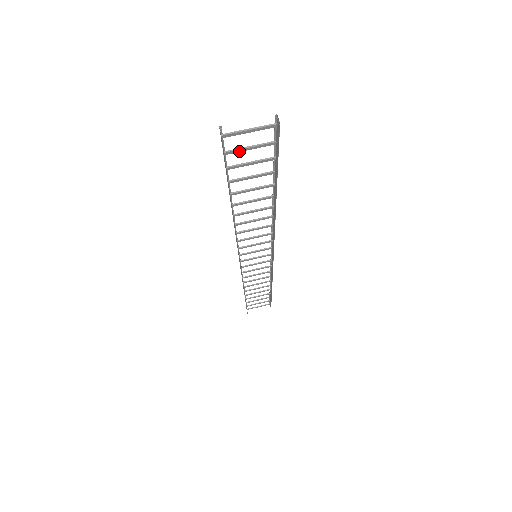
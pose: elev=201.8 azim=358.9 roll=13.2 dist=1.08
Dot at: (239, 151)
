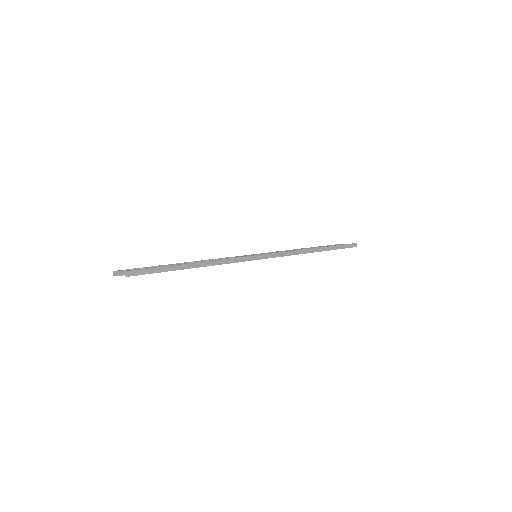
Dot at: (137, 269)
